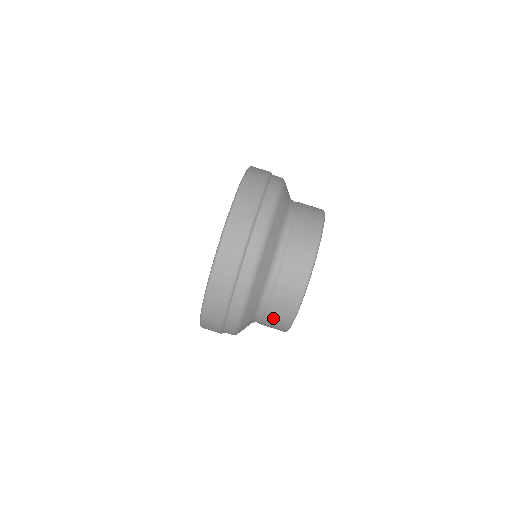
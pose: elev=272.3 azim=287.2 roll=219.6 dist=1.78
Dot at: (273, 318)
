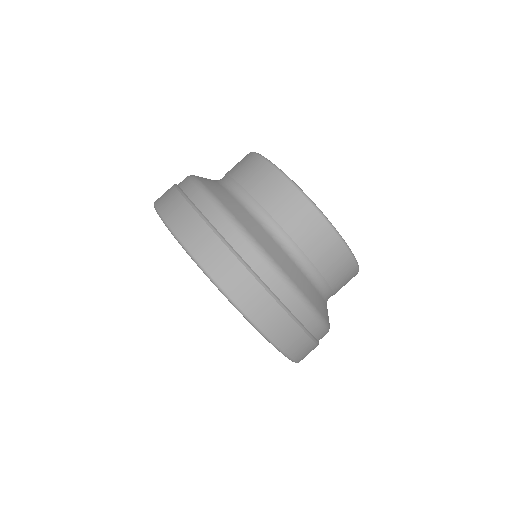
Dot at: (326, 262)
